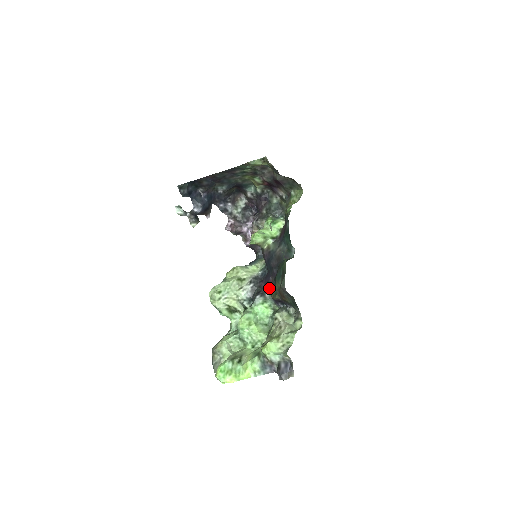
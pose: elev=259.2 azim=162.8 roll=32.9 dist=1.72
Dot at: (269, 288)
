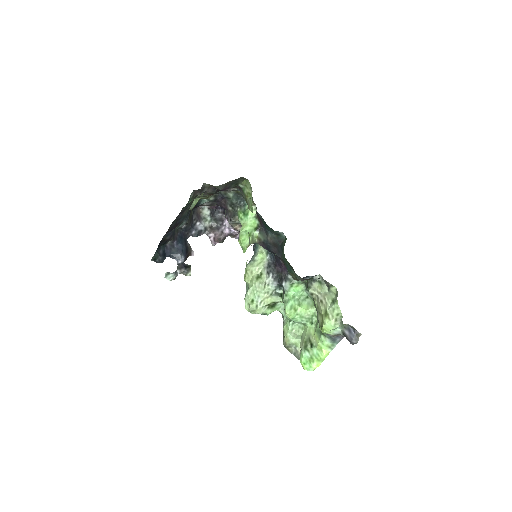
Dot at: (286, 270)
